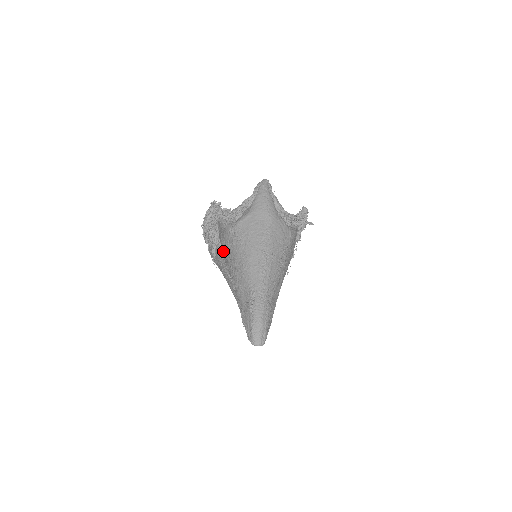
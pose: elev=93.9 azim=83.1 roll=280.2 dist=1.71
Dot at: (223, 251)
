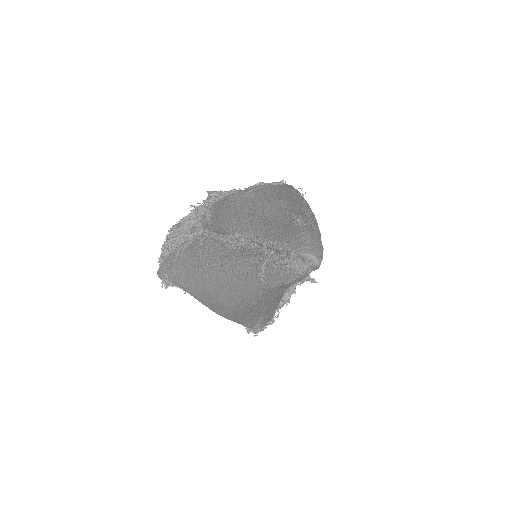
Dot at: (225, 214)
